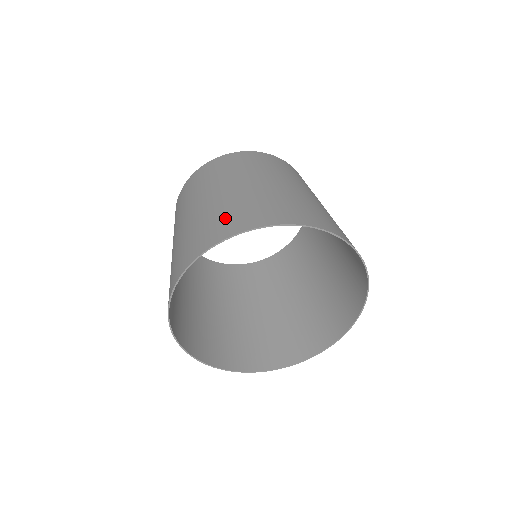
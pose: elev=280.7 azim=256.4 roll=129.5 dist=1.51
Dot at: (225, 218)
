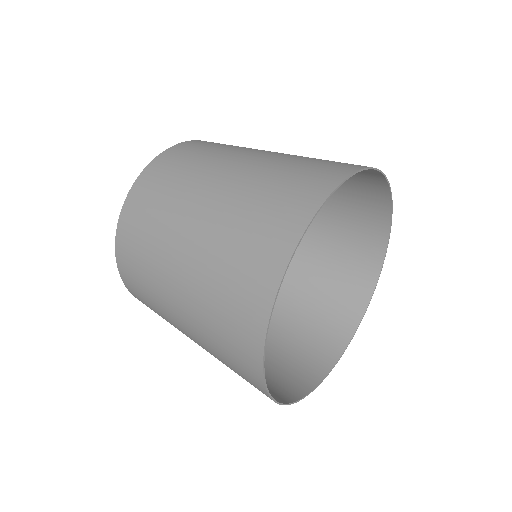
Dot at: (250, 246)
